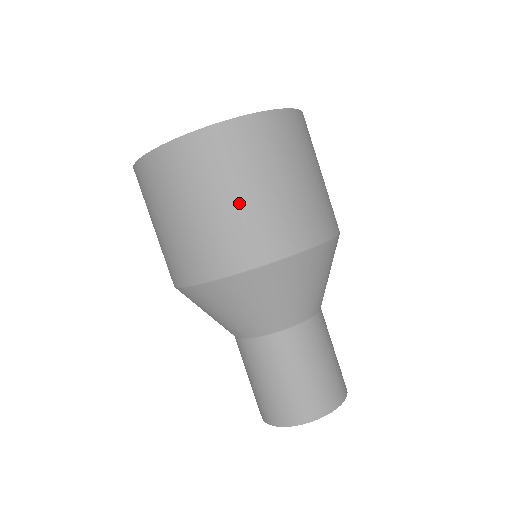
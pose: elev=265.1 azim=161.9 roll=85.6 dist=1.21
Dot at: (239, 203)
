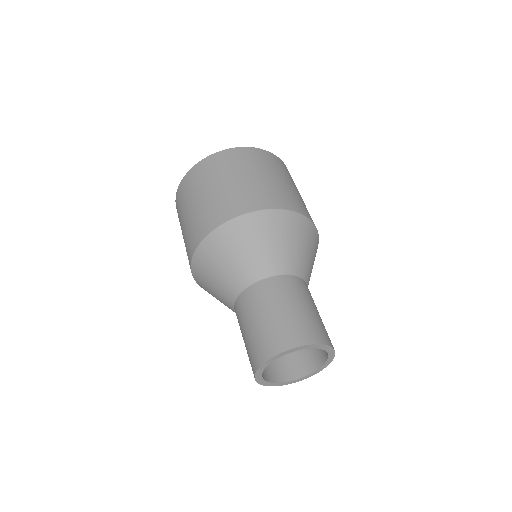
Dot at: (296, 191)
